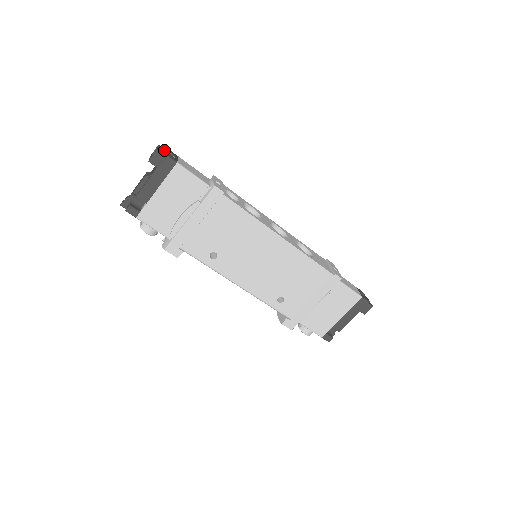
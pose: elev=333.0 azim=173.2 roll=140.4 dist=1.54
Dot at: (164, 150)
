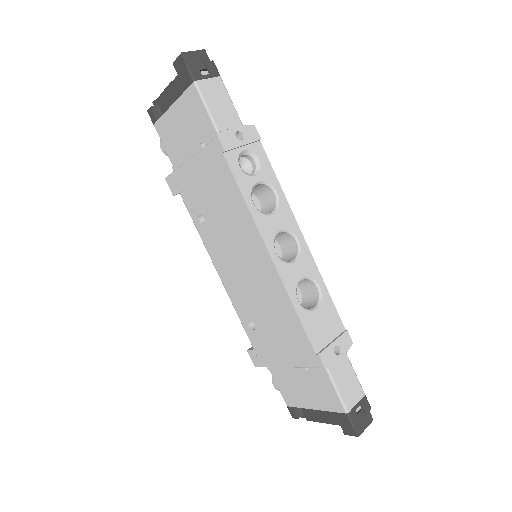
Dot at: (203, 59)
